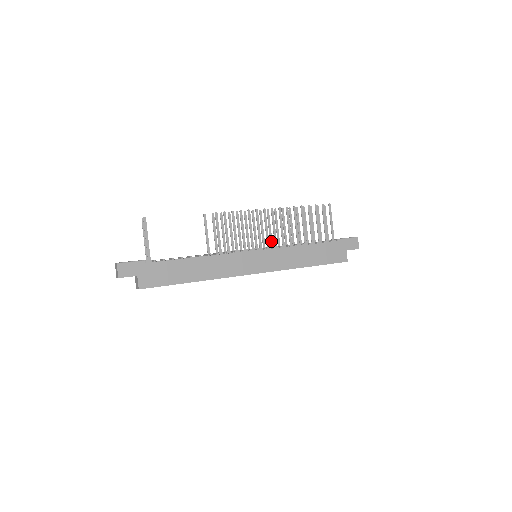
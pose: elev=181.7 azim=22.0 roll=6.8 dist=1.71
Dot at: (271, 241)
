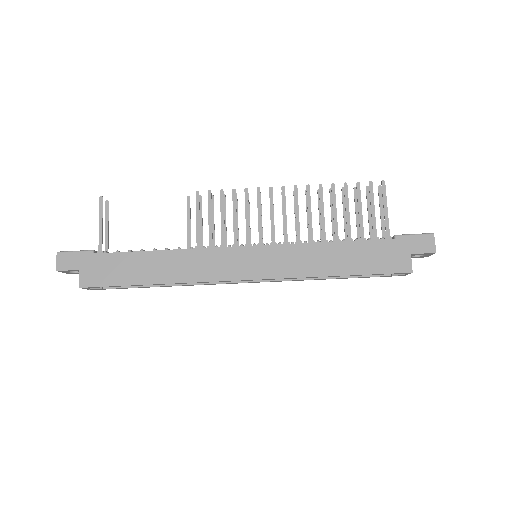
Dot at: occluded
